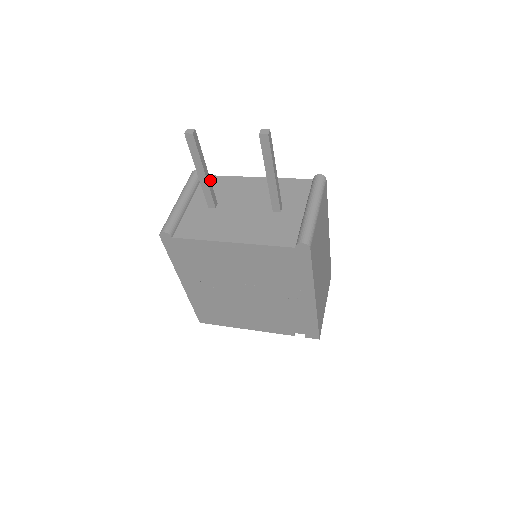
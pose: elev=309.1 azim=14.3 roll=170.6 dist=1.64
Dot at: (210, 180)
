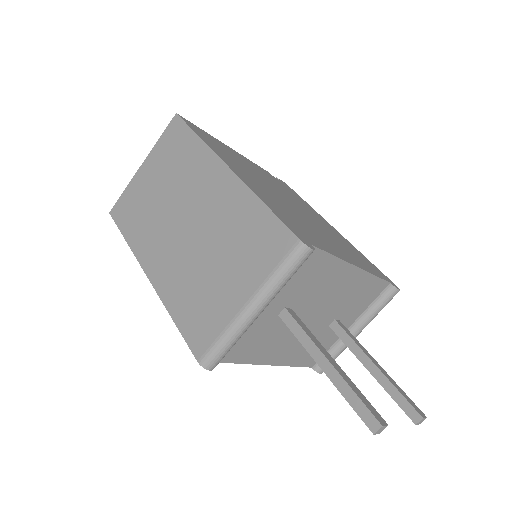
Dot at: (321, 345)
